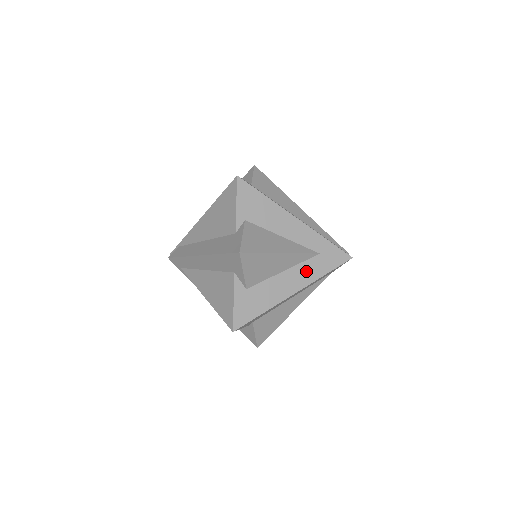
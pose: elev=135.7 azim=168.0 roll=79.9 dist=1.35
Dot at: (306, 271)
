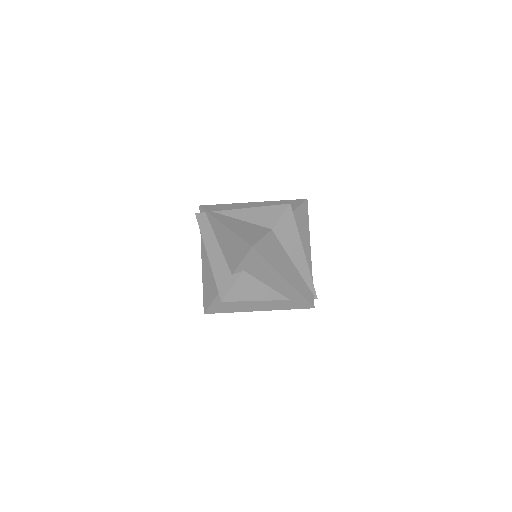
Dot at: (274, 304)
